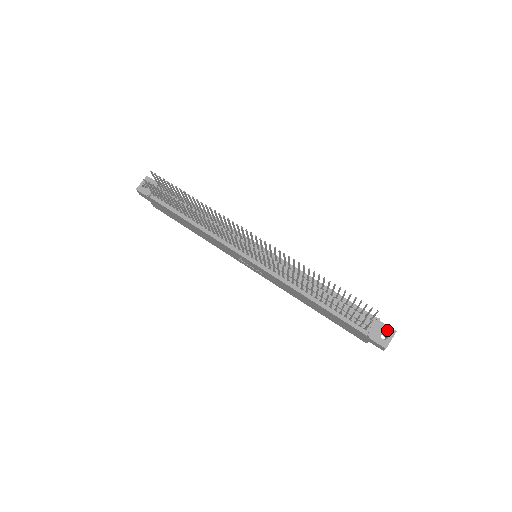
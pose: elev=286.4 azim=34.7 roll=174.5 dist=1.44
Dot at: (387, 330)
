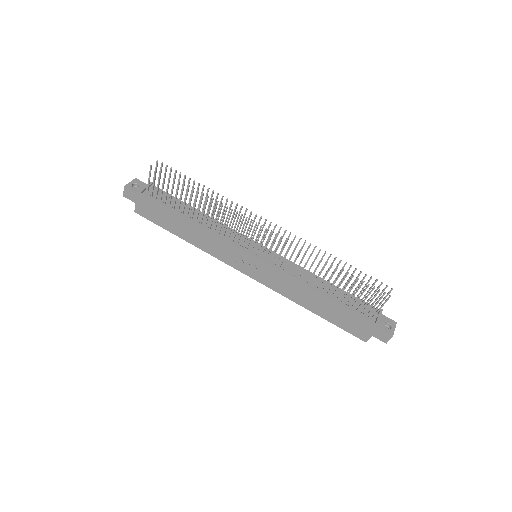
Dot at: (389, 321)
